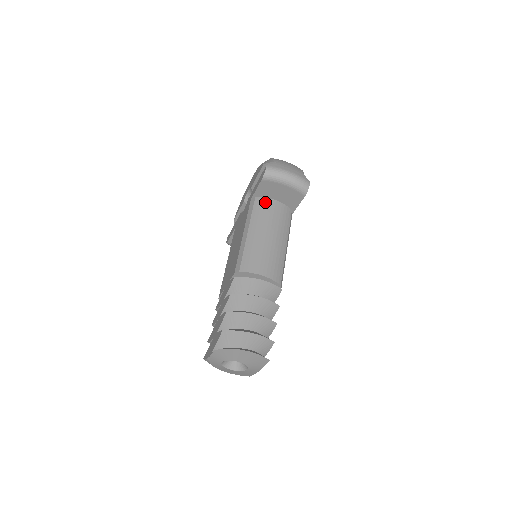
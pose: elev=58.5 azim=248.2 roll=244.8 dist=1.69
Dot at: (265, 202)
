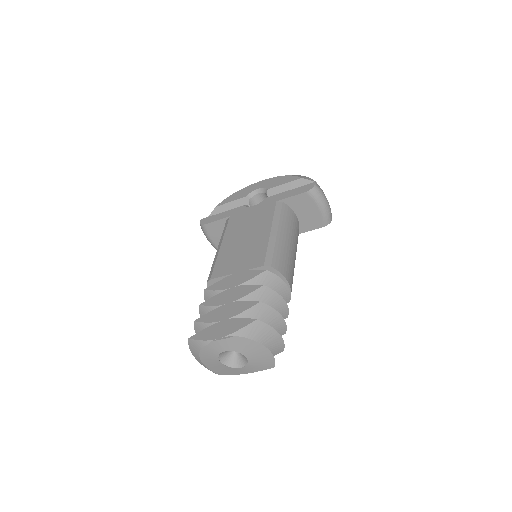
Dot at: (290, 212)
